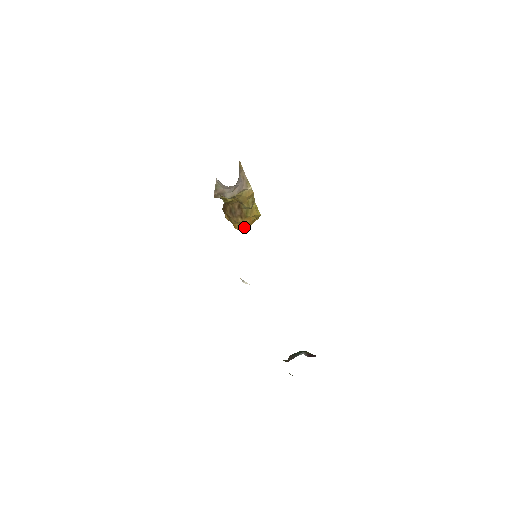
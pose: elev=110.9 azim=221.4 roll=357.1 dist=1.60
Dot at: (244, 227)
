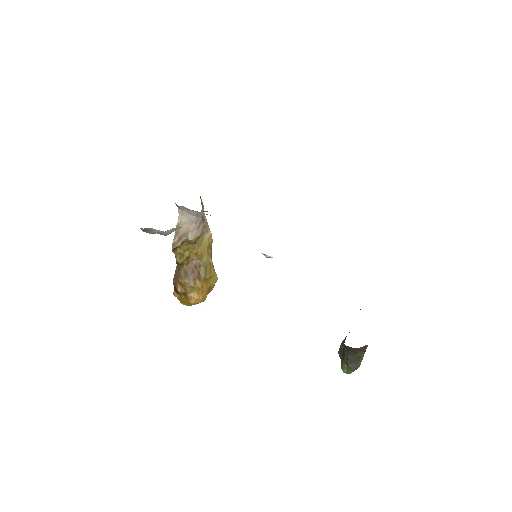
Dot at: (201, 297)
